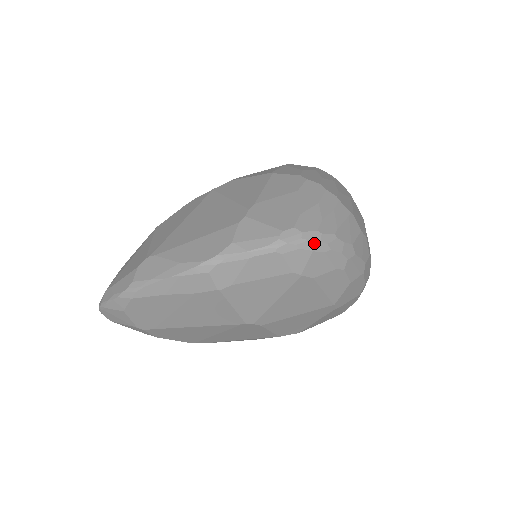
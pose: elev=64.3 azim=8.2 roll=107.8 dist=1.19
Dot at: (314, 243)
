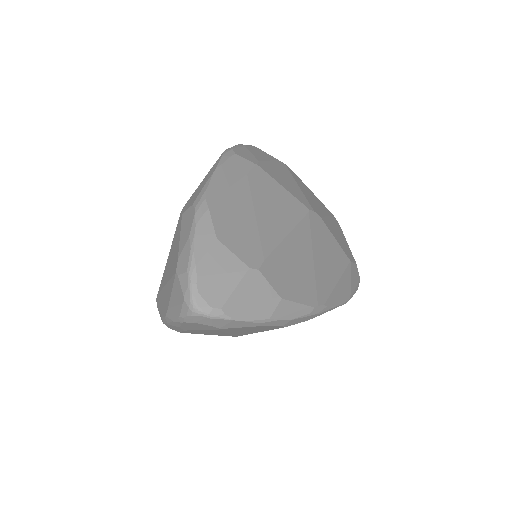
Dot at: occluded
